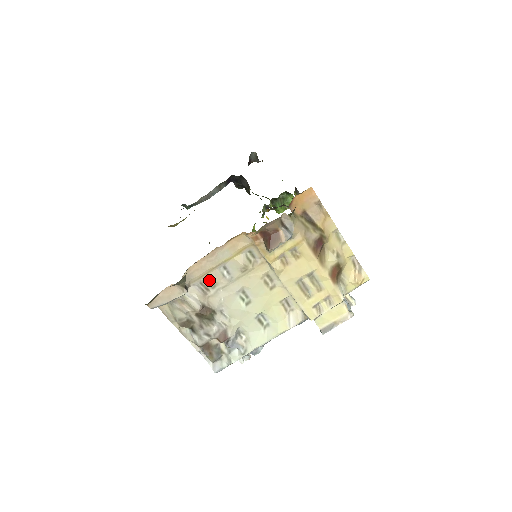
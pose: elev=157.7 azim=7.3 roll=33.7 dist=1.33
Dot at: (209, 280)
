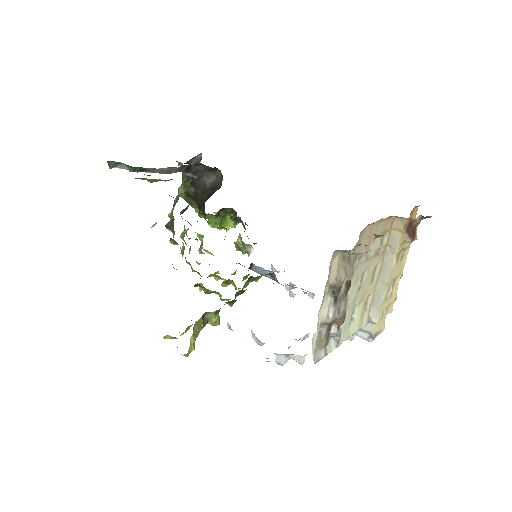
Dot at: occluded
